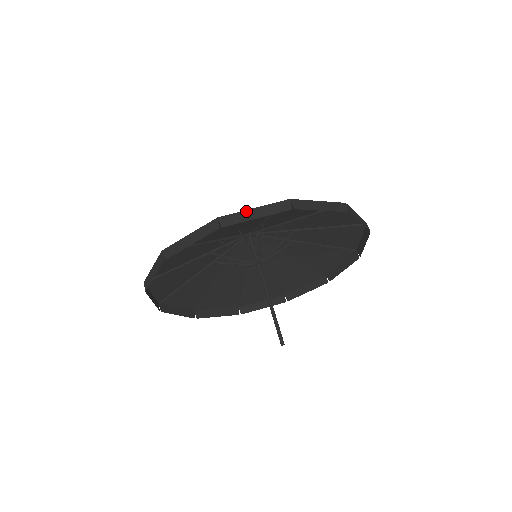
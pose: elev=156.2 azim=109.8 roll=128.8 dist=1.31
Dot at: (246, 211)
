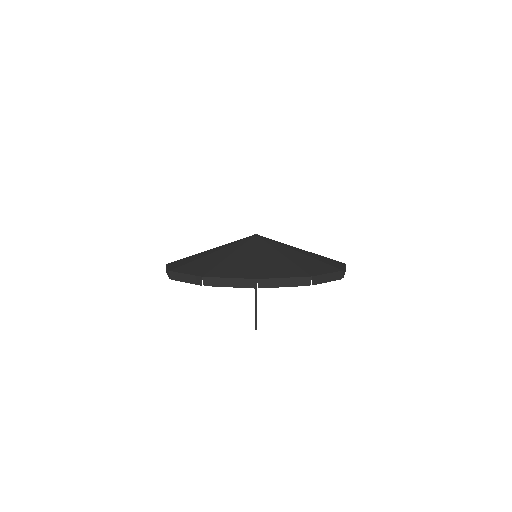
Dot at: (223, 279)
